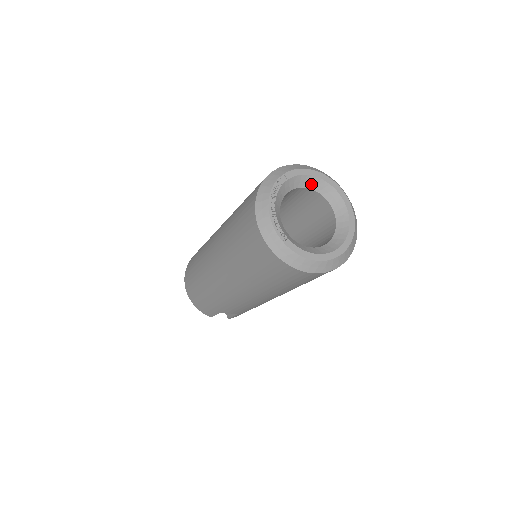
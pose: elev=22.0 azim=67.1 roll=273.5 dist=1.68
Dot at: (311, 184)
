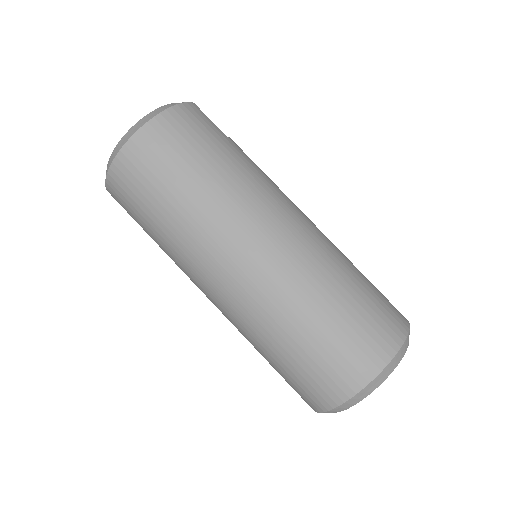
Dot at: occluded
